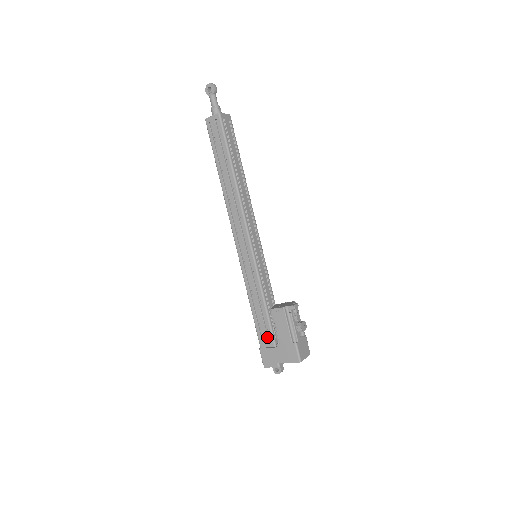
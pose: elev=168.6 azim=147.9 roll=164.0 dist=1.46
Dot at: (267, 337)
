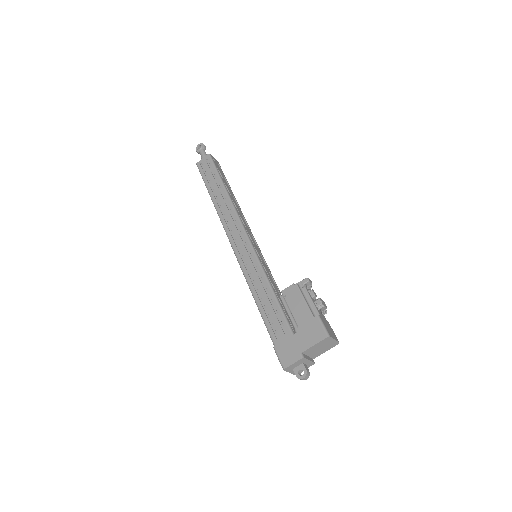
Dot at: (281, 329)
